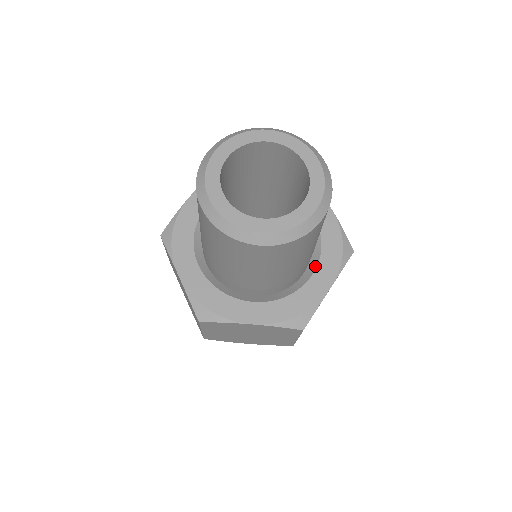
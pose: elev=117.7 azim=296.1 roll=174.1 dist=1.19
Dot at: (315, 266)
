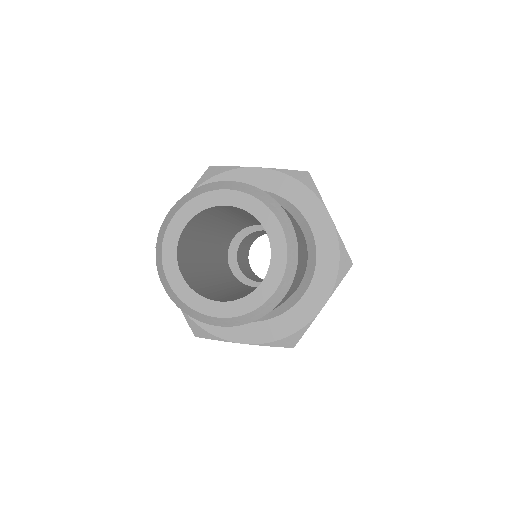
Dot at: (308, 284)
